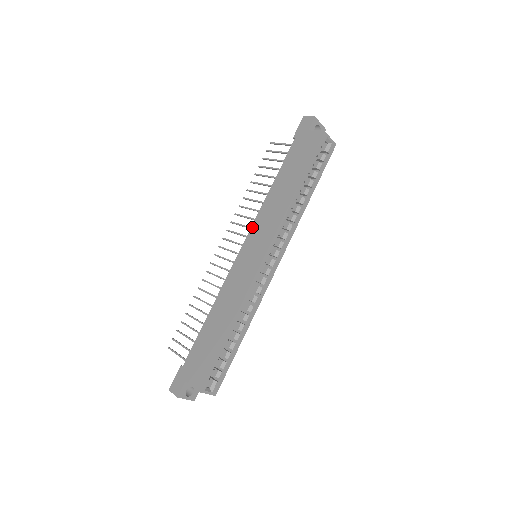
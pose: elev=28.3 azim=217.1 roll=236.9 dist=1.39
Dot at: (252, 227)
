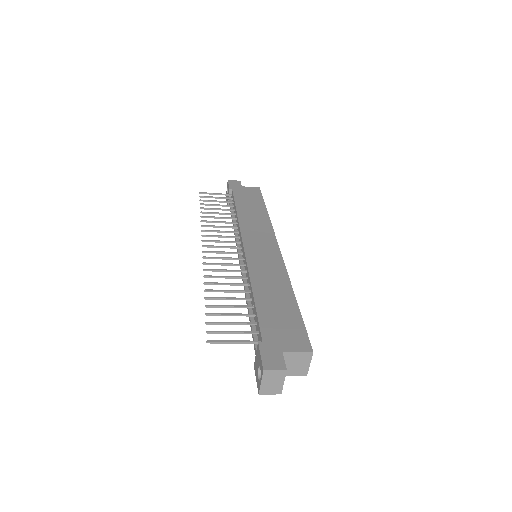
Dot at: (242, 232)
